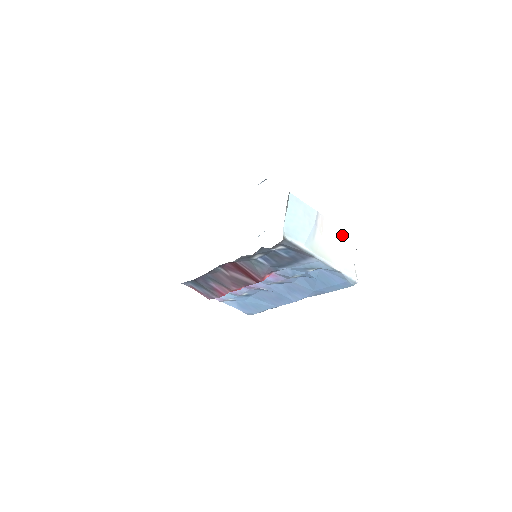
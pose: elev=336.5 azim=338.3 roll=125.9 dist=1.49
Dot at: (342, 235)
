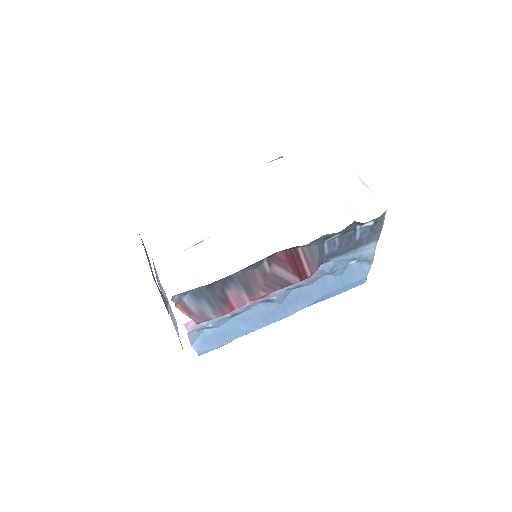
Dot at: occluded
